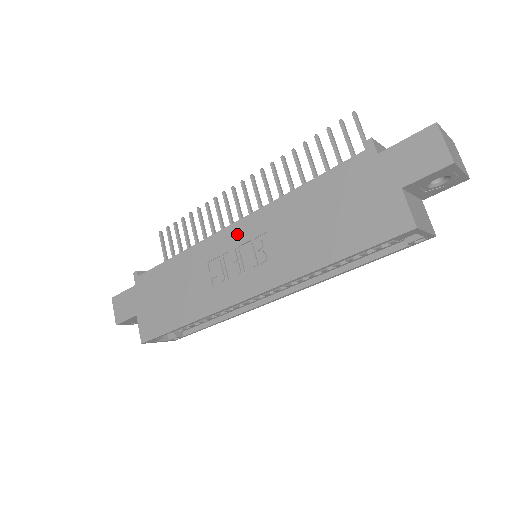
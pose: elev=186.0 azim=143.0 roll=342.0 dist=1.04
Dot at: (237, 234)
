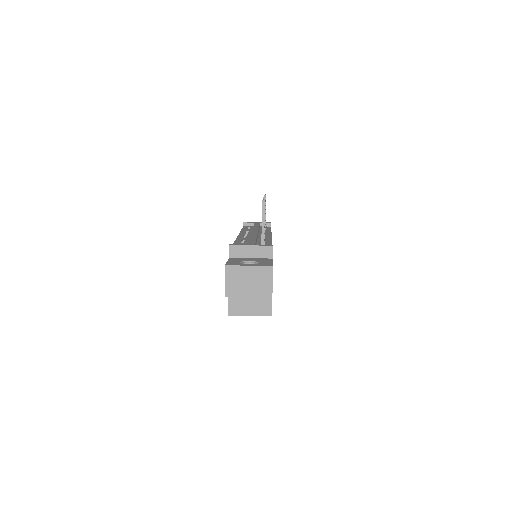
Dot at: occluded
